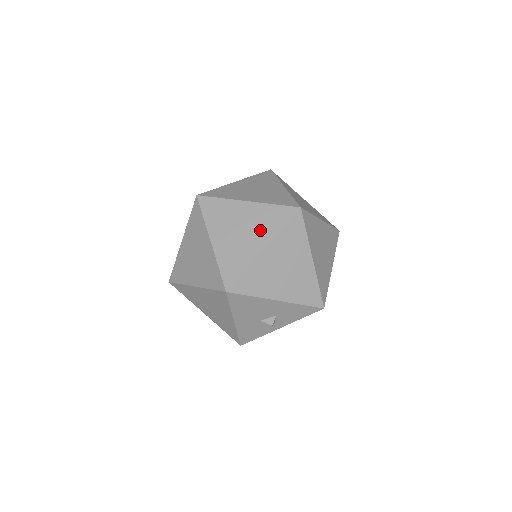
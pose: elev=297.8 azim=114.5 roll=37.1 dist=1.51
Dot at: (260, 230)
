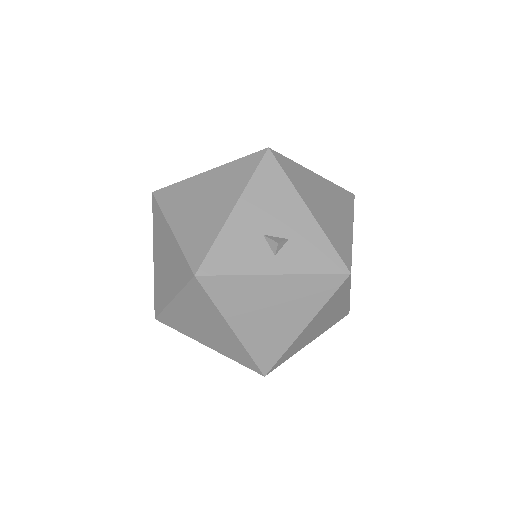
Dot at: occluded
